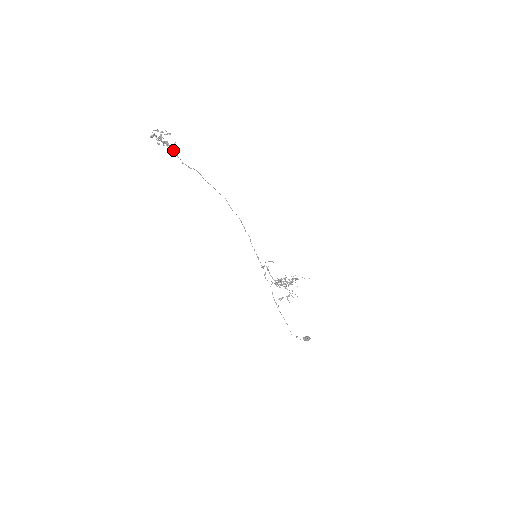
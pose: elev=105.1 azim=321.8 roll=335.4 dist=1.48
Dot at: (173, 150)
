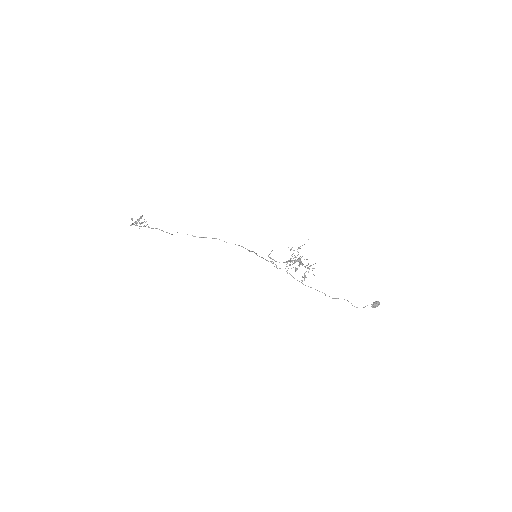
Dot at: occluded
